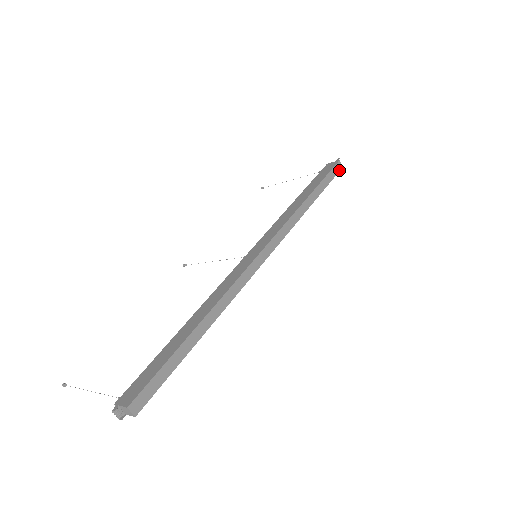
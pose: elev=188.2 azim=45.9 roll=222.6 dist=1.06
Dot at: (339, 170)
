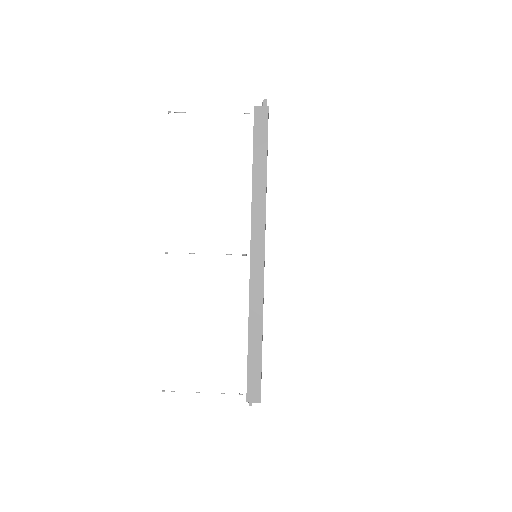
Dot at: (268, 116)
